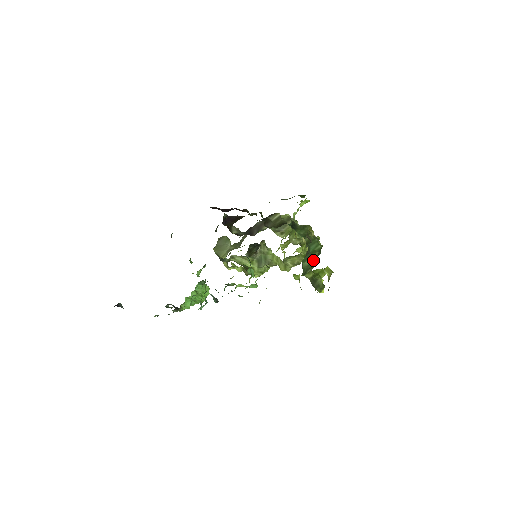
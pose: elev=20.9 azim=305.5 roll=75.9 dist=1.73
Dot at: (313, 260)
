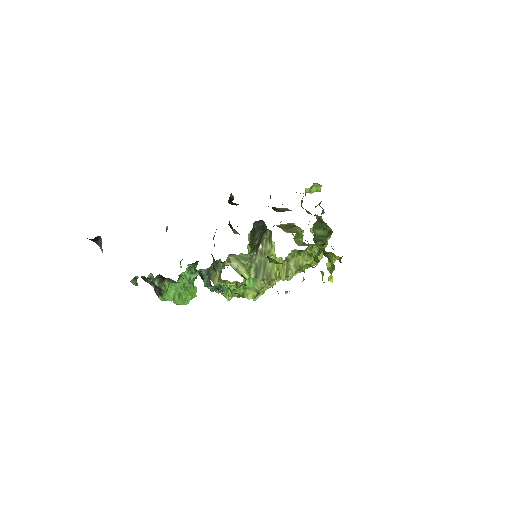
Dot at: (324, 234)
